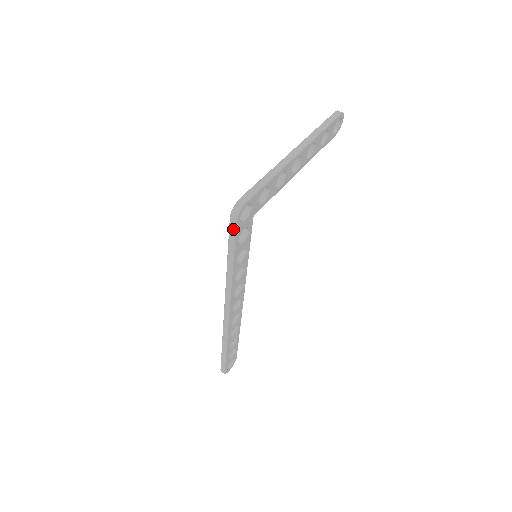
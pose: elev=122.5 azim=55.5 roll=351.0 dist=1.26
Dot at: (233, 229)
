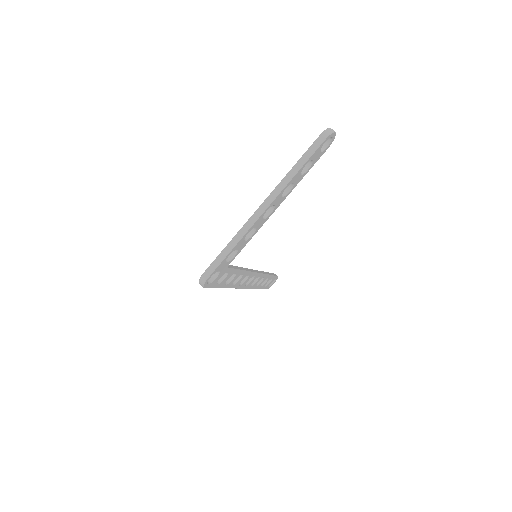
Dot at: (206, 287)
